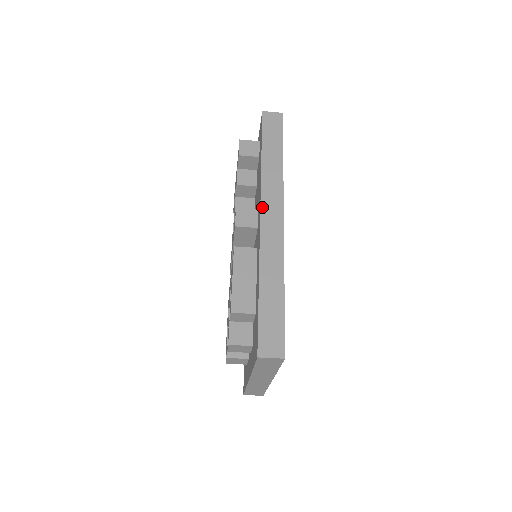
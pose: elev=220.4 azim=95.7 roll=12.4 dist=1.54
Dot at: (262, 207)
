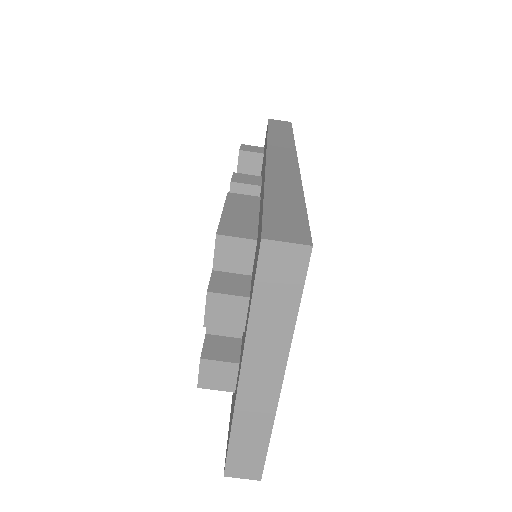
Dot at: (269, 152)
